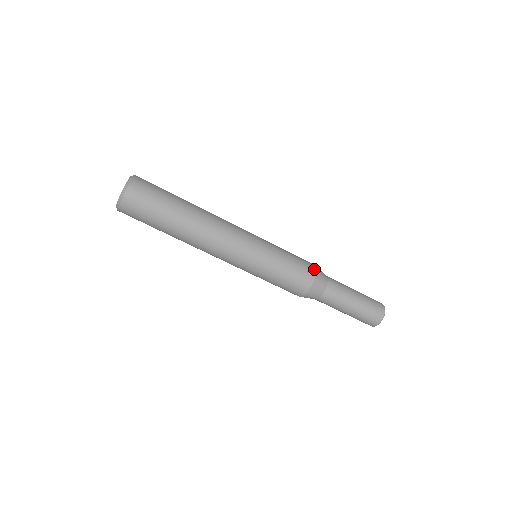
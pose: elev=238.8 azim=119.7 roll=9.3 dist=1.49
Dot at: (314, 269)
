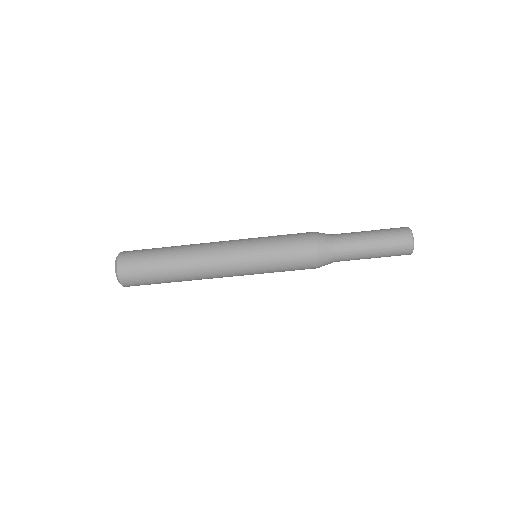
Dot at: (312, 239)
